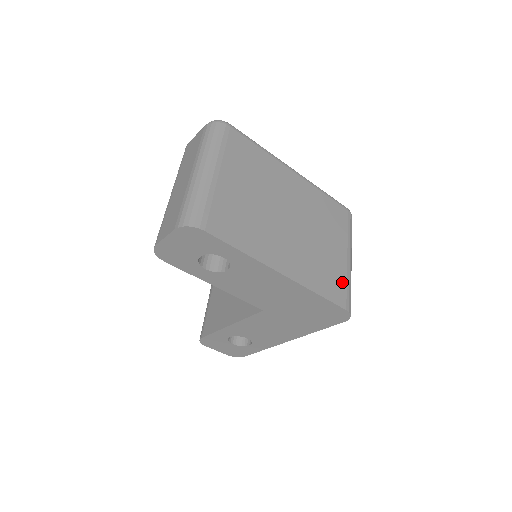
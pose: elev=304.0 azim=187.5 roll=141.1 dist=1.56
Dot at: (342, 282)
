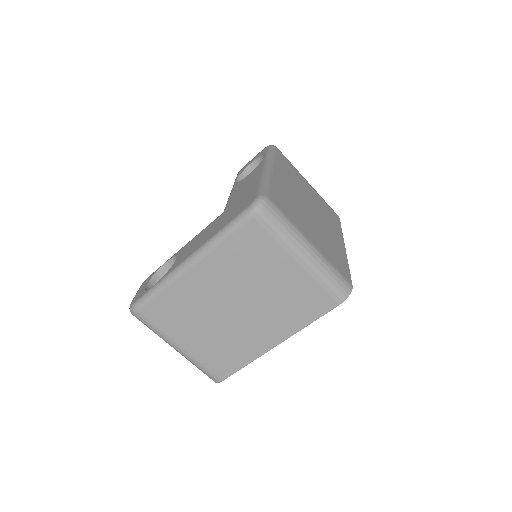
Dot at: (316, 290)
